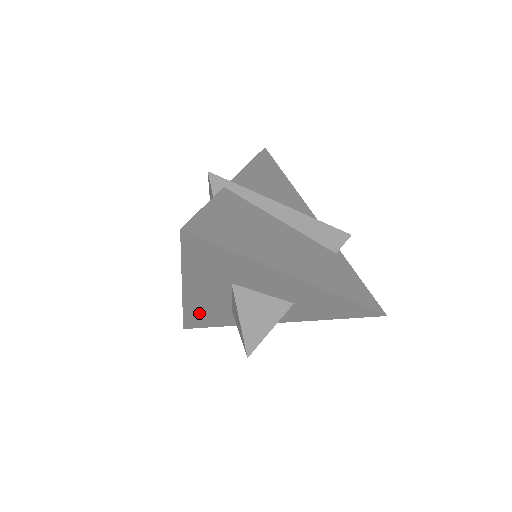
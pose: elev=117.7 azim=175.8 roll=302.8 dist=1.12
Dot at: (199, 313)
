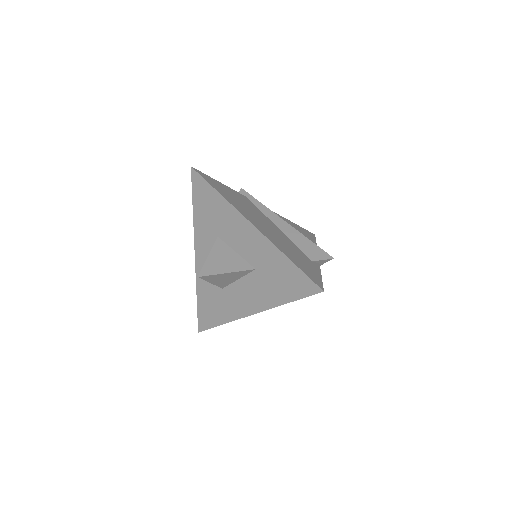
Dot at: (205, 296)
